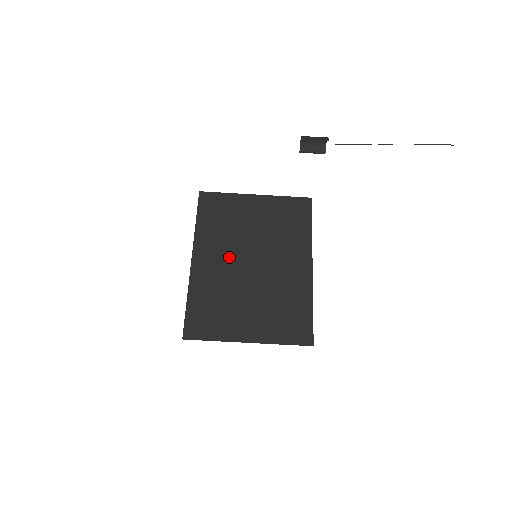
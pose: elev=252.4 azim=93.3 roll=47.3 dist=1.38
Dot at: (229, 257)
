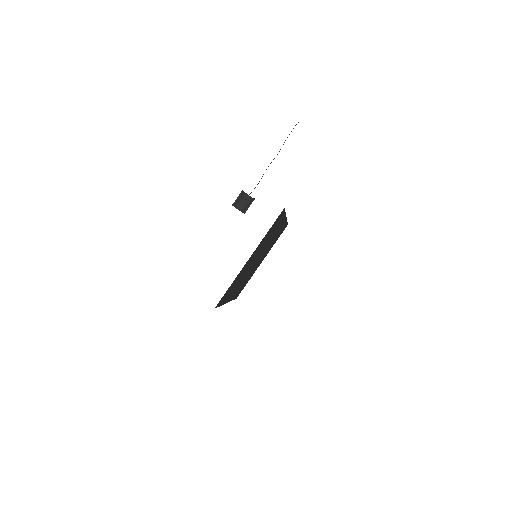
Dot at: occluded
